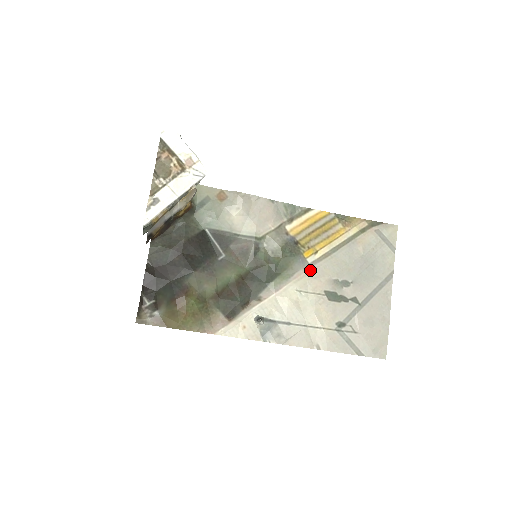
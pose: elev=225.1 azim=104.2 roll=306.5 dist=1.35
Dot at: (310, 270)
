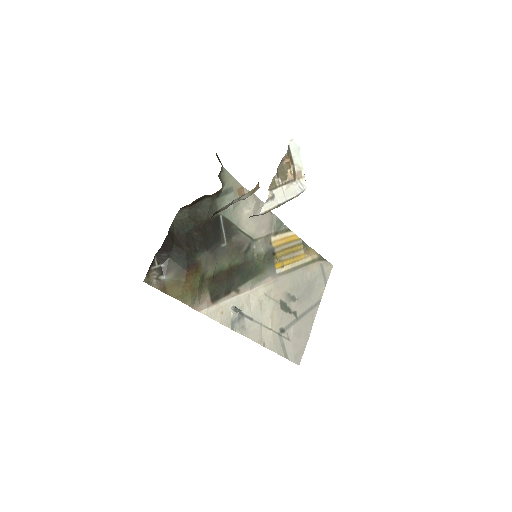
Dot at: (276, 279)
